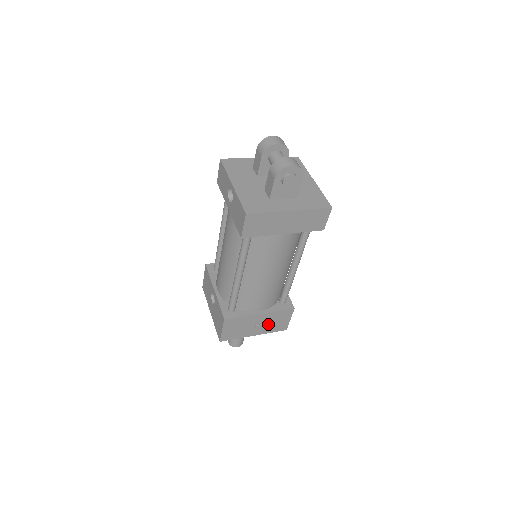
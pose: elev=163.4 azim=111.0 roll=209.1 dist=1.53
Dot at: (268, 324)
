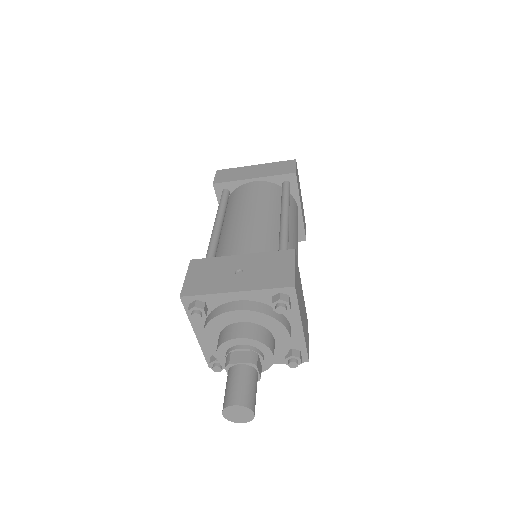
Dot at: (257, 273)
